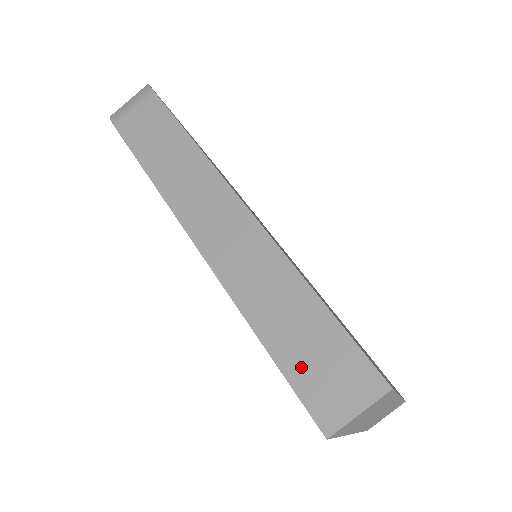
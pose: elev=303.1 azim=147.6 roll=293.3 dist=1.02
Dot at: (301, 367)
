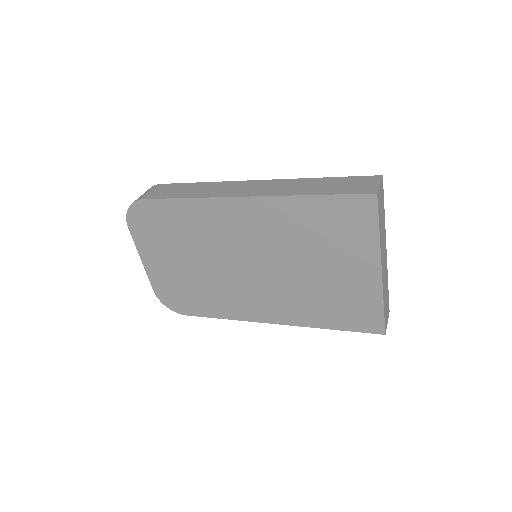
Dot at: (342, 189)
